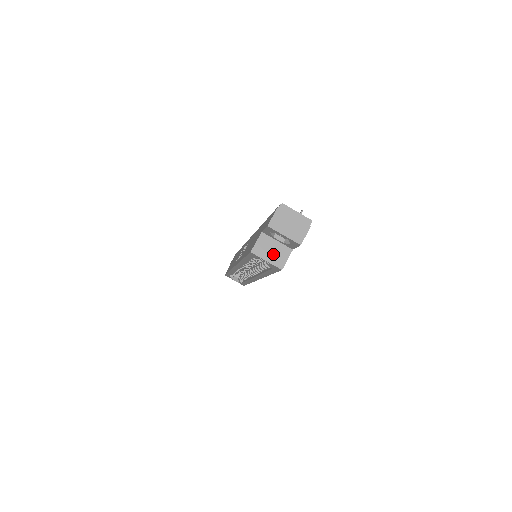
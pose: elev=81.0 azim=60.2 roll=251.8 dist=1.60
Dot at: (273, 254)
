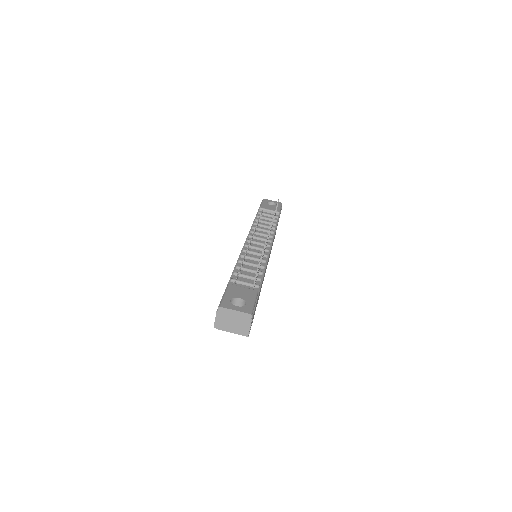
Dot at: occluded
